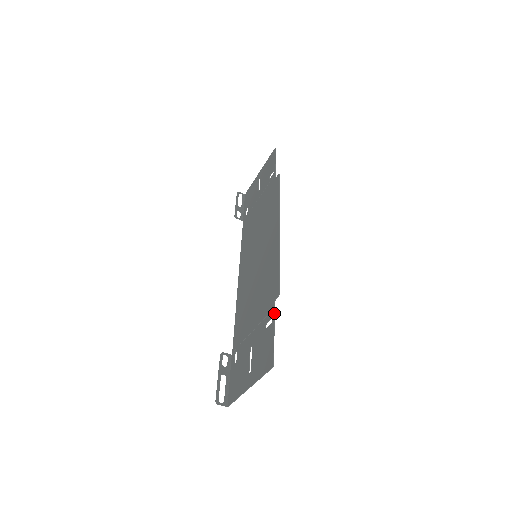
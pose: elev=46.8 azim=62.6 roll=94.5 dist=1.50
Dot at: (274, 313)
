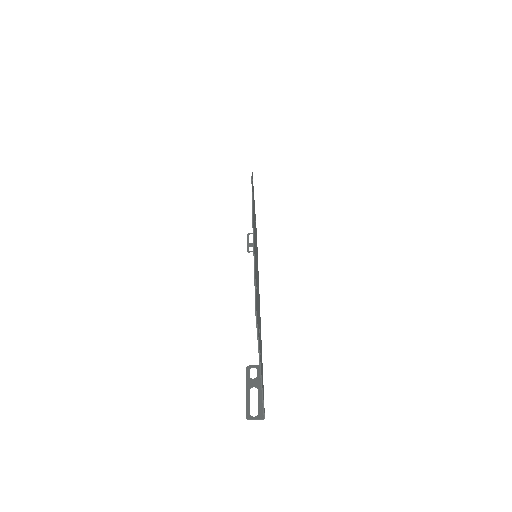
Dot at: (254, 269)
